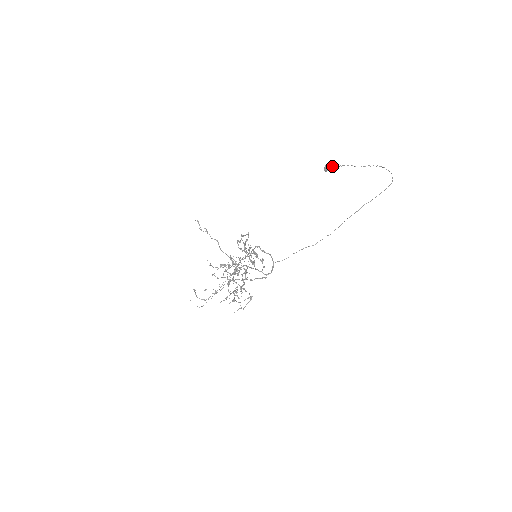
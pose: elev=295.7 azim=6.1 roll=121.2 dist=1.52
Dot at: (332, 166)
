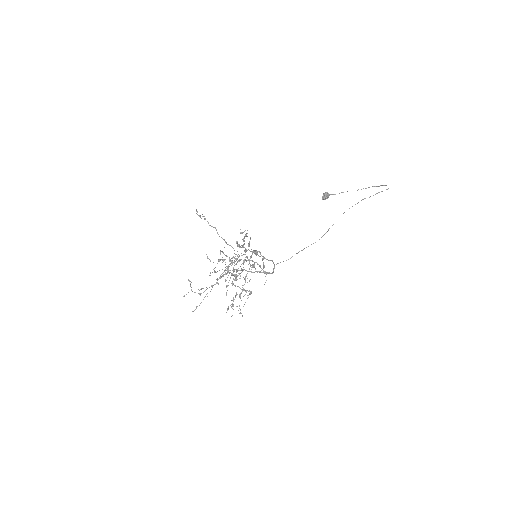
Dot at: (329, 194)
